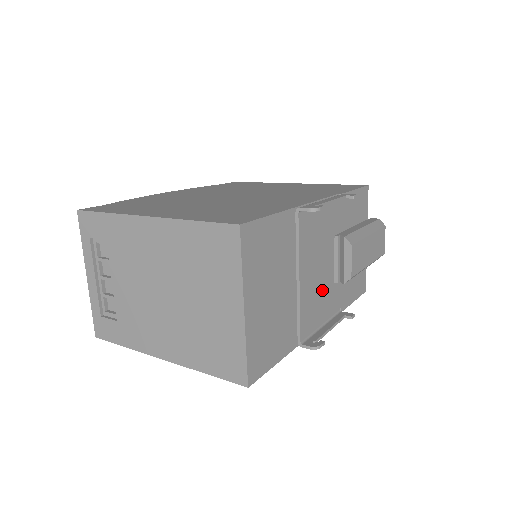
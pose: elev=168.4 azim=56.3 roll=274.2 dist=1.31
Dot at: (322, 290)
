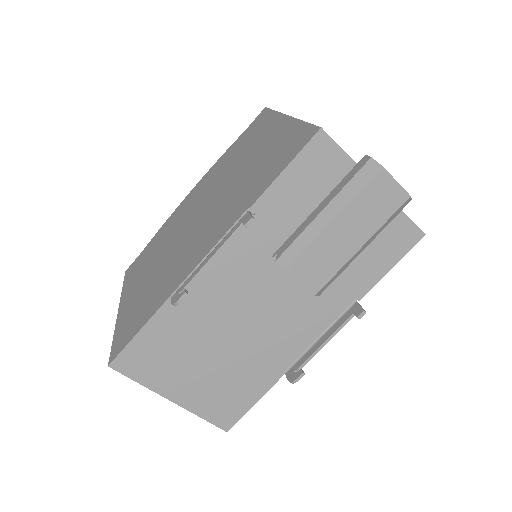
Dot at: (291, 314)
